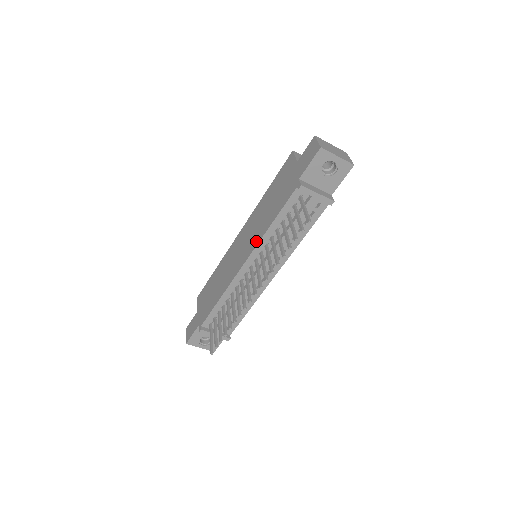
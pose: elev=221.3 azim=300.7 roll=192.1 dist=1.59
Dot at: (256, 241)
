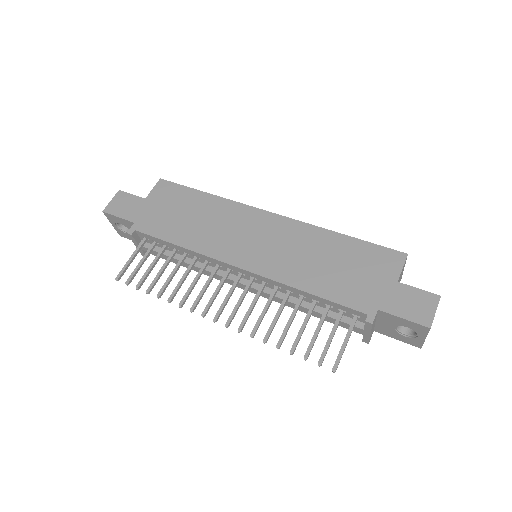
Dot at: (275, 273)
